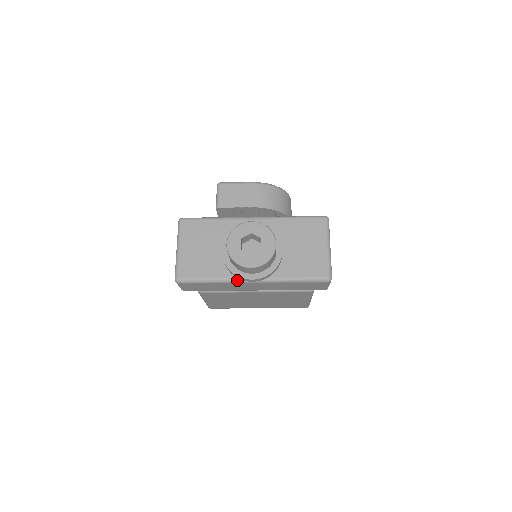
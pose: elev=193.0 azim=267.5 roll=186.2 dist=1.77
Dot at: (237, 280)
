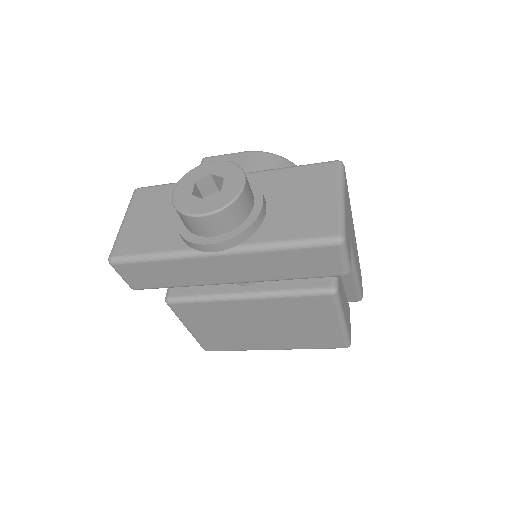
Dot at: (193, 252)
